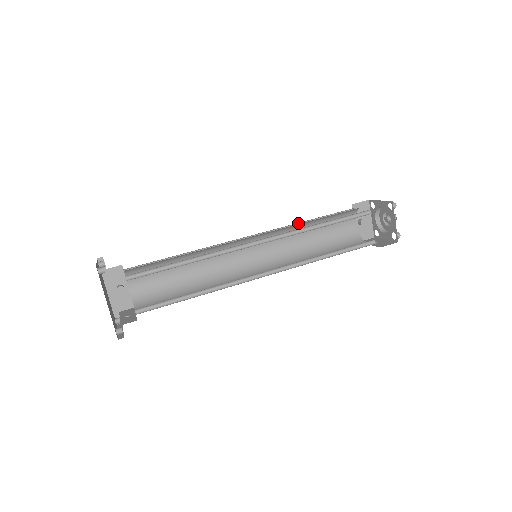
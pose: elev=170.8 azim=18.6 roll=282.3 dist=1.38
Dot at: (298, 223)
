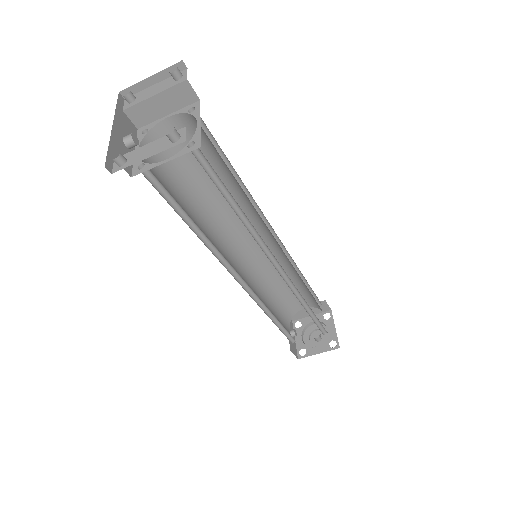
Dot at: occluded
